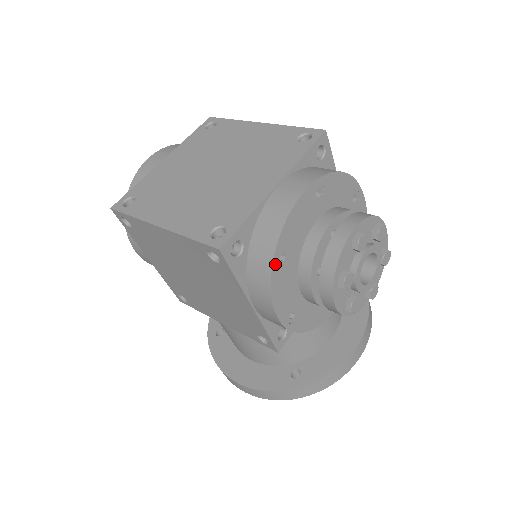
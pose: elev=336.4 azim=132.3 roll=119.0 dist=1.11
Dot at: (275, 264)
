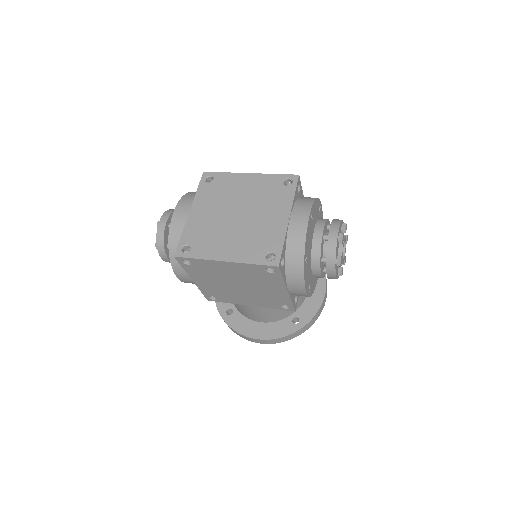
Dot at: (304, 264)
